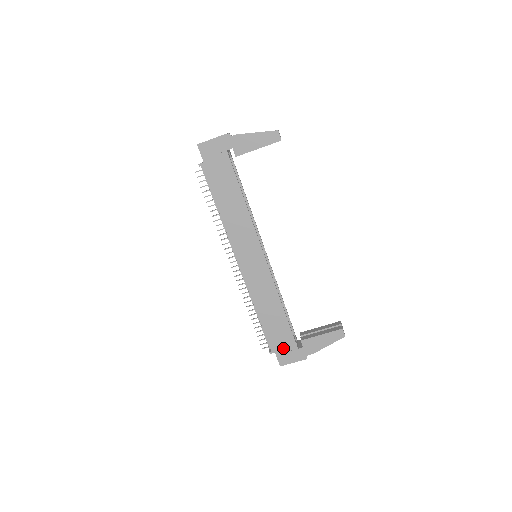
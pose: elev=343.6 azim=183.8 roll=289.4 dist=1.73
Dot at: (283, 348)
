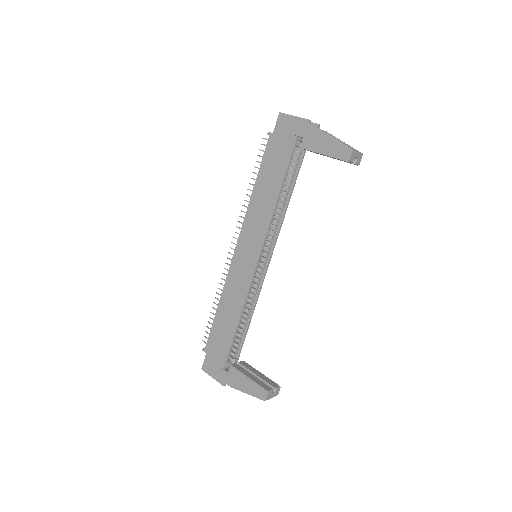
Dot at: (214, 356)
